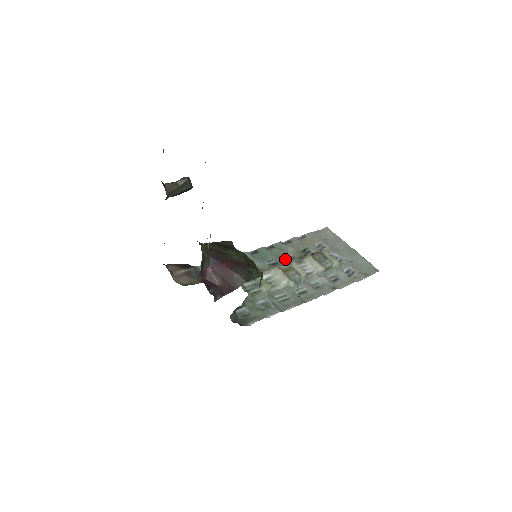
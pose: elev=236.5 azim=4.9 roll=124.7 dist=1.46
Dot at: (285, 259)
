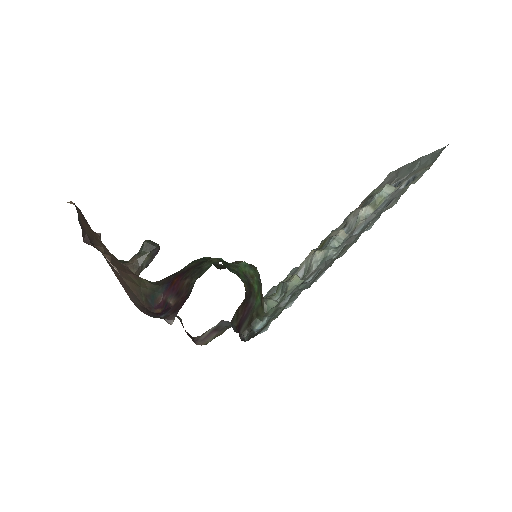
Dot at: occluded
